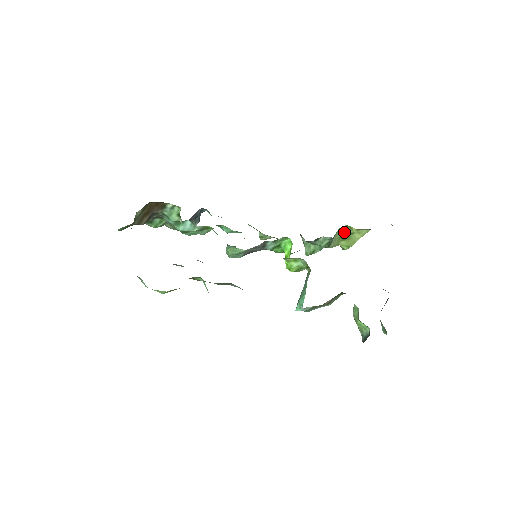
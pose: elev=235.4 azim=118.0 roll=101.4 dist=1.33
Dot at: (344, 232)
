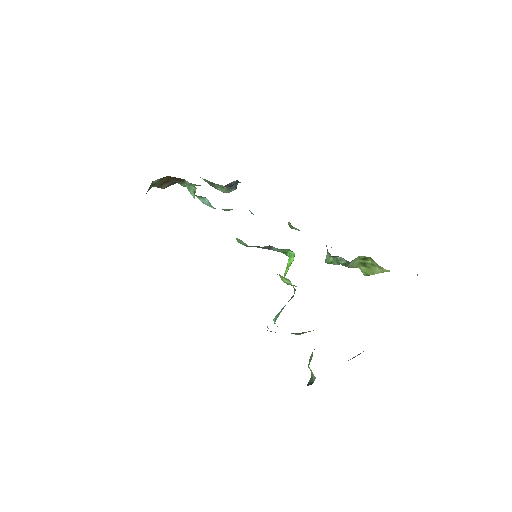
Dot at: (365, 260)
